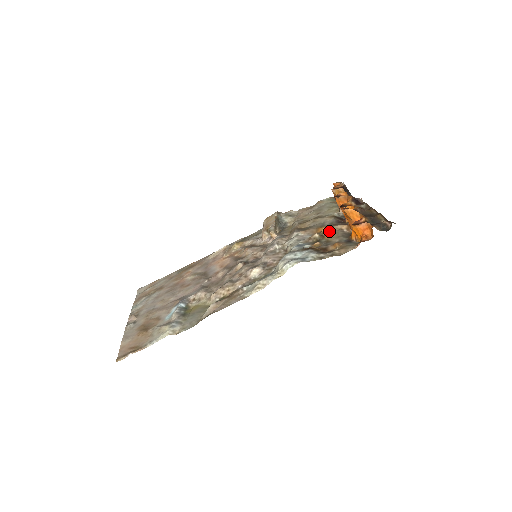
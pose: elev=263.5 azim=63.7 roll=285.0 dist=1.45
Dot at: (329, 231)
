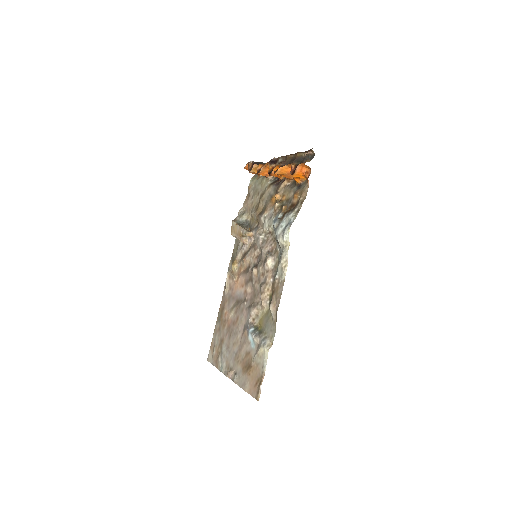
Dot at: (280, 194)
